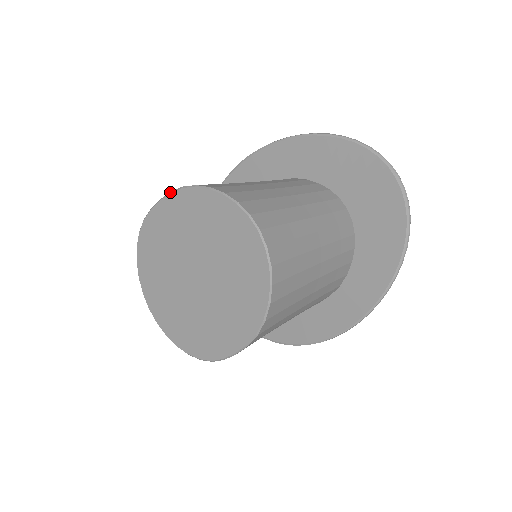
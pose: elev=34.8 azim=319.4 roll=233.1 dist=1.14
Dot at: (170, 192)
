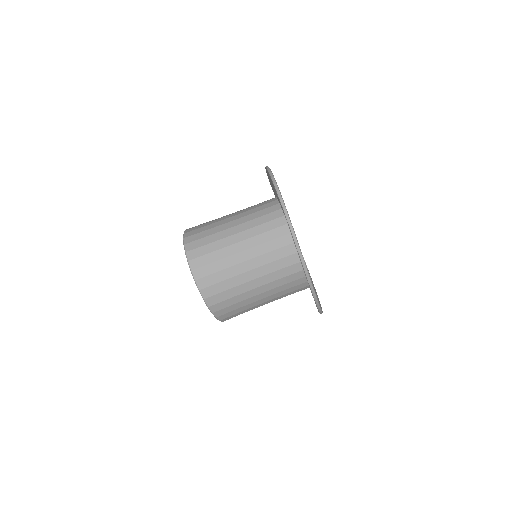
Dot at: occluded
